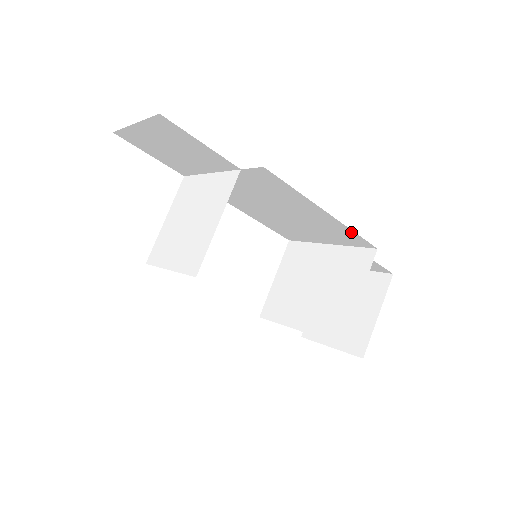
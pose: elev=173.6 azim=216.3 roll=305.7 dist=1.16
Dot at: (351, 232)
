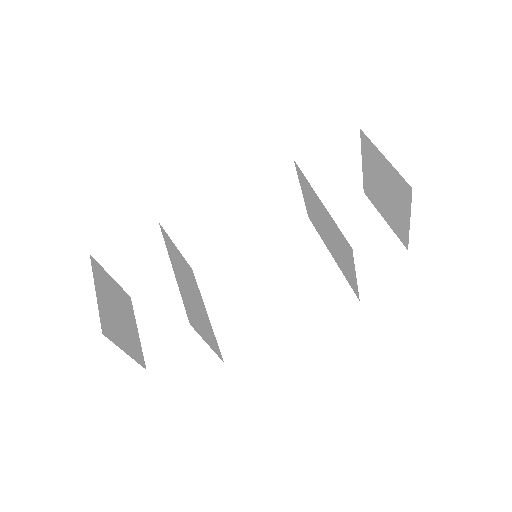
Dot at: occluded
